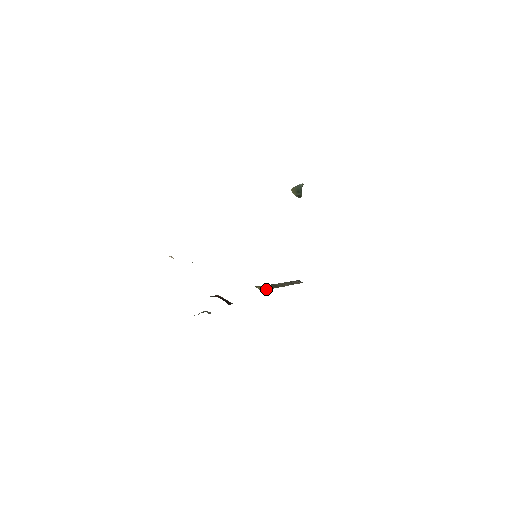
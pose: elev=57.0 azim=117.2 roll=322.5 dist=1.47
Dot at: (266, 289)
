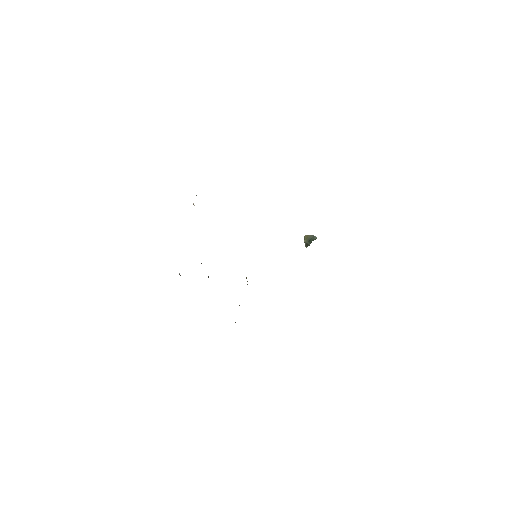
Dot at: occluded
